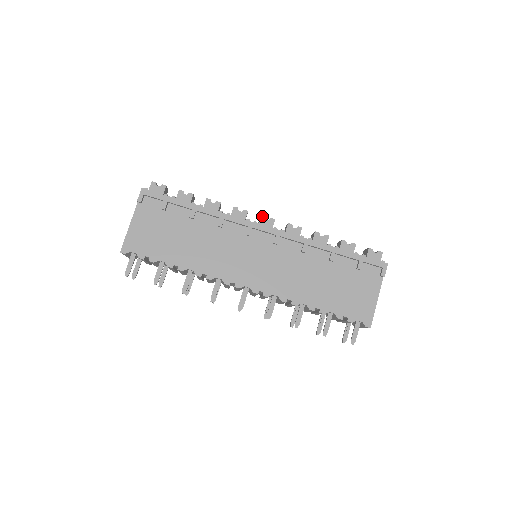
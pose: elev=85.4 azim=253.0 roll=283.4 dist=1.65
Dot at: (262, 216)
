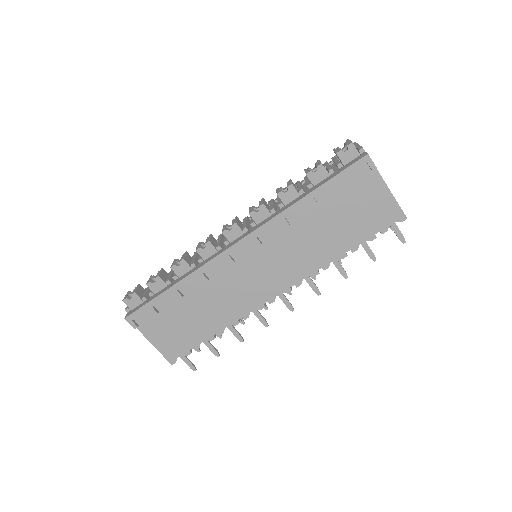
Dot at: (224, 232)
